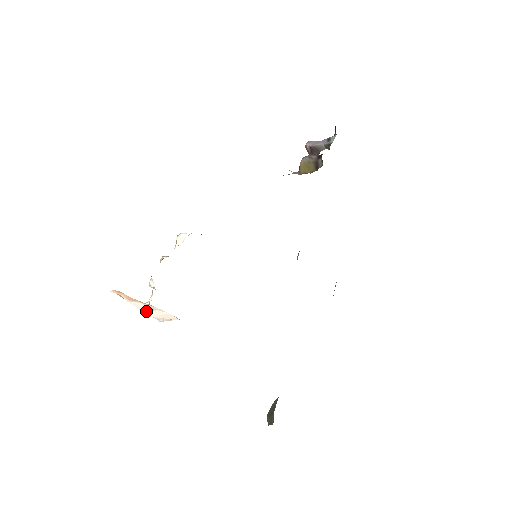
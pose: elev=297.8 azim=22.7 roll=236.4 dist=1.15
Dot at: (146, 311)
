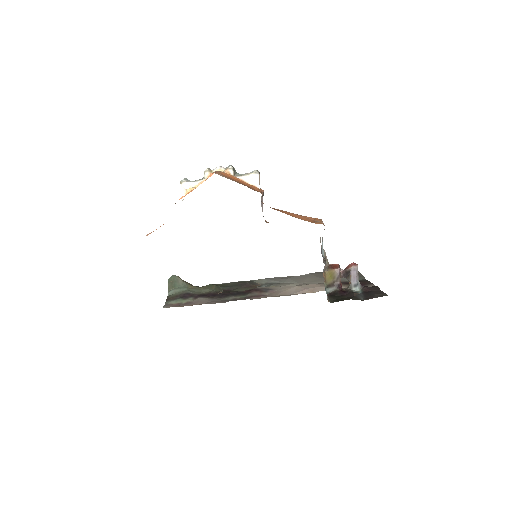
Dot at: occluded
